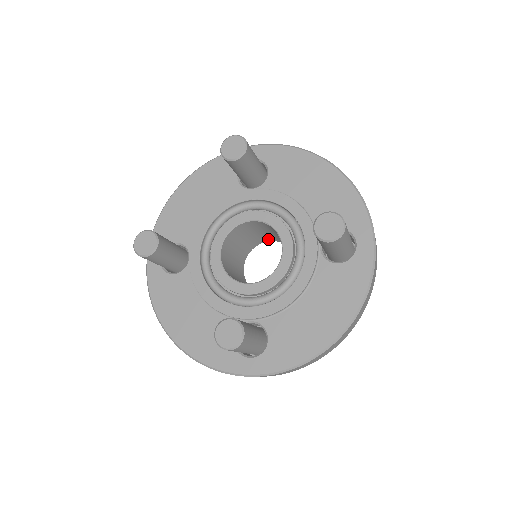
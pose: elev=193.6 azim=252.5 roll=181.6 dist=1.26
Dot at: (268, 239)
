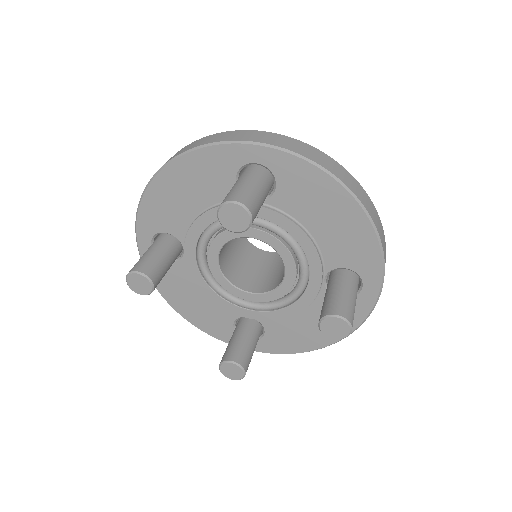
Dot at: occluded
